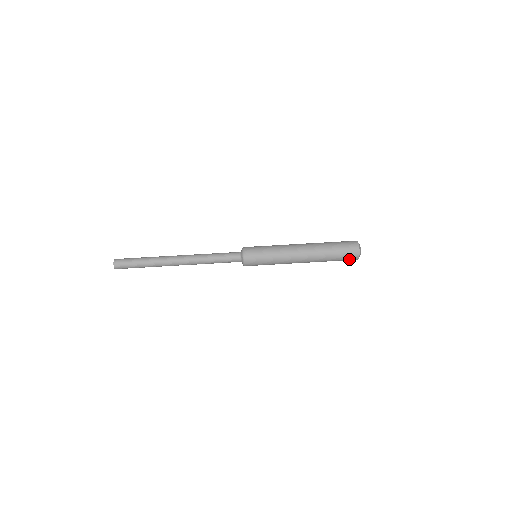
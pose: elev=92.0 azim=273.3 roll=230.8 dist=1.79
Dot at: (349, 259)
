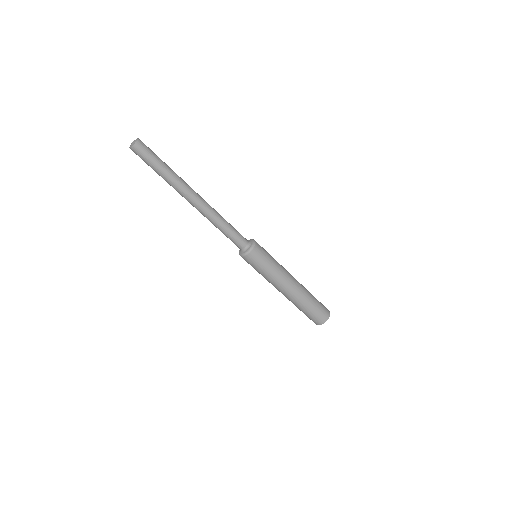
Dot at: (311, 319)
